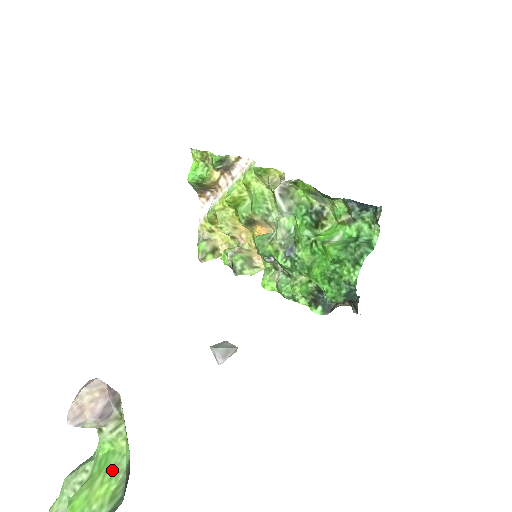
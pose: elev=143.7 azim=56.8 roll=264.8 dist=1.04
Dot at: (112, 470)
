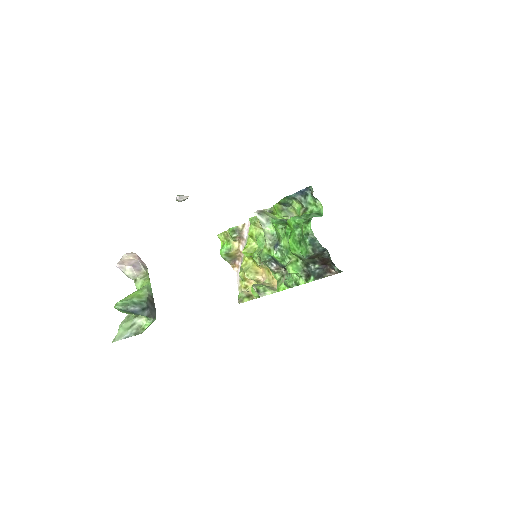
Dot at: (140, 289)
